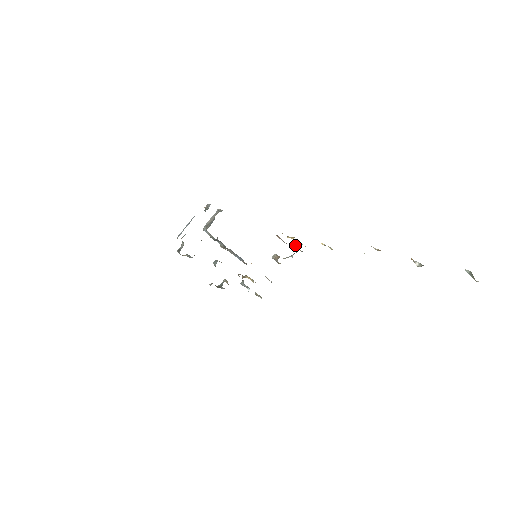
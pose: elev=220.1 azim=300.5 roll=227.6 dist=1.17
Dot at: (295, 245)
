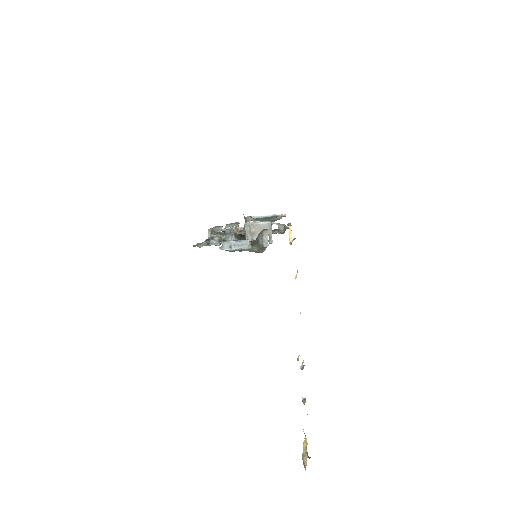
Dot at: occluded
